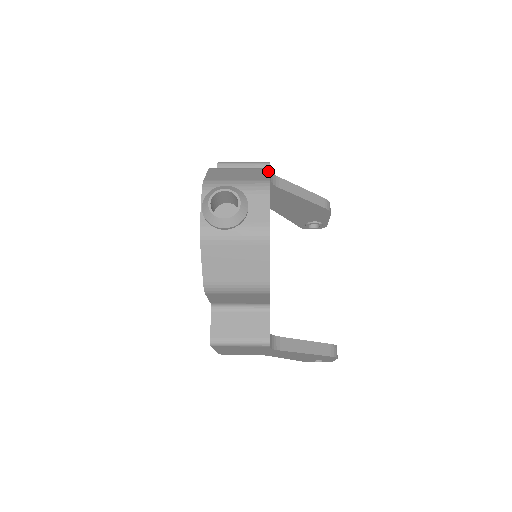
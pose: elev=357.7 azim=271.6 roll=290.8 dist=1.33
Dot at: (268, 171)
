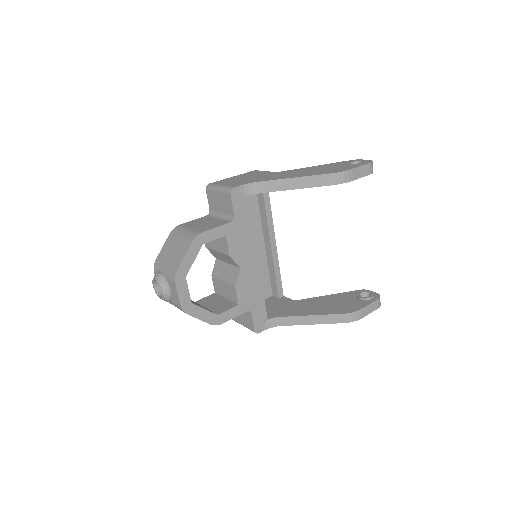
Dot at: (187, 249)
